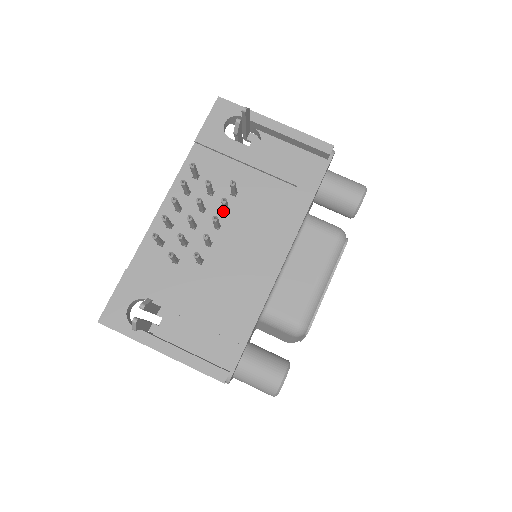
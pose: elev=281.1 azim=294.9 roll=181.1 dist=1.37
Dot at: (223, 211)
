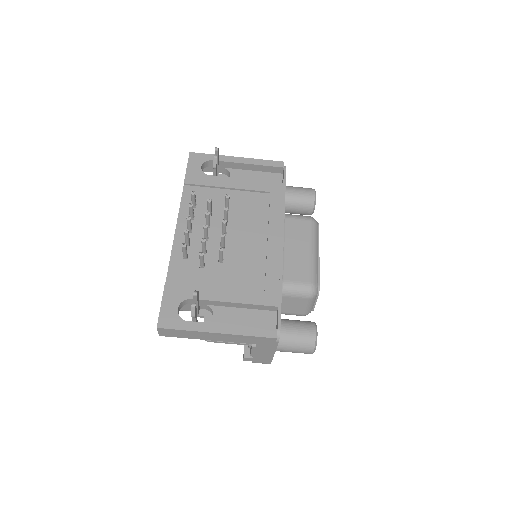
Dot at: occluded
